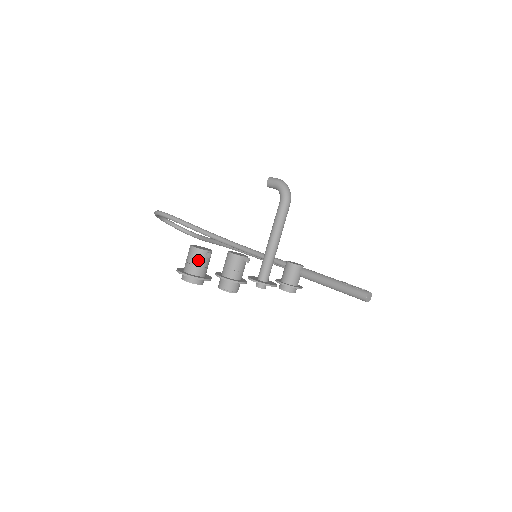
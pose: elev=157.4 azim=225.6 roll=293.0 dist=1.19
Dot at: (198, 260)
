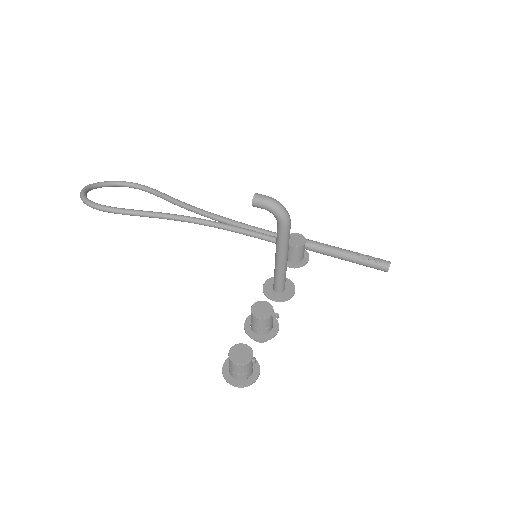
Dot at: (246, 370)
